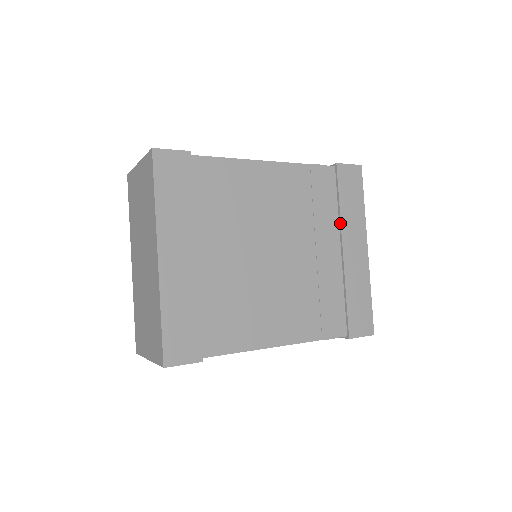
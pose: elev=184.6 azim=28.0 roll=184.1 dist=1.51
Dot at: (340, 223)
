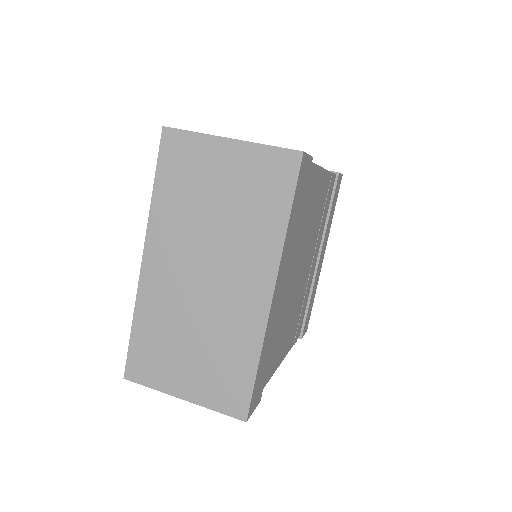
Dot at: (325, 232)
